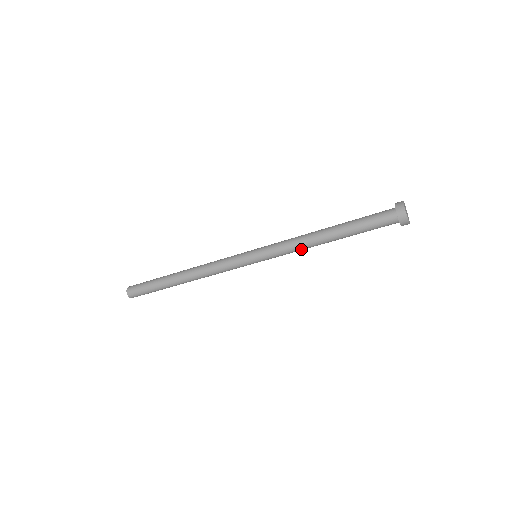
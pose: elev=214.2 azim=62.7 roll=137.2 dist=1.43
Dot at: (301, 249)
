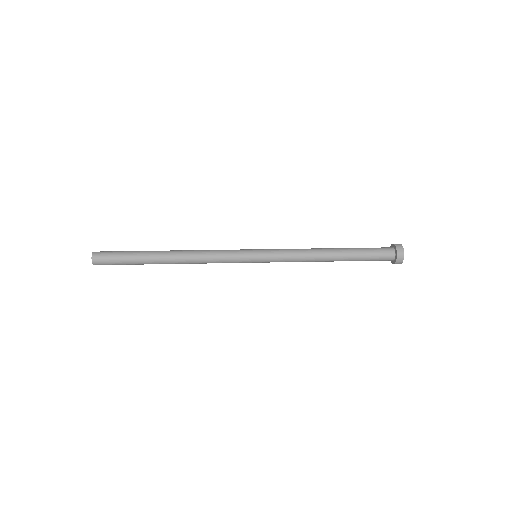
Dot at: occluded
